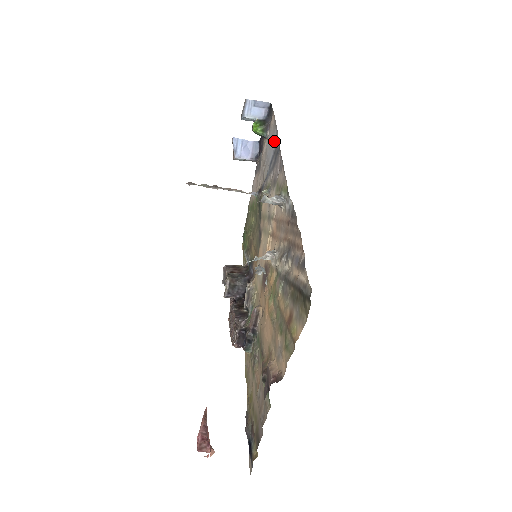
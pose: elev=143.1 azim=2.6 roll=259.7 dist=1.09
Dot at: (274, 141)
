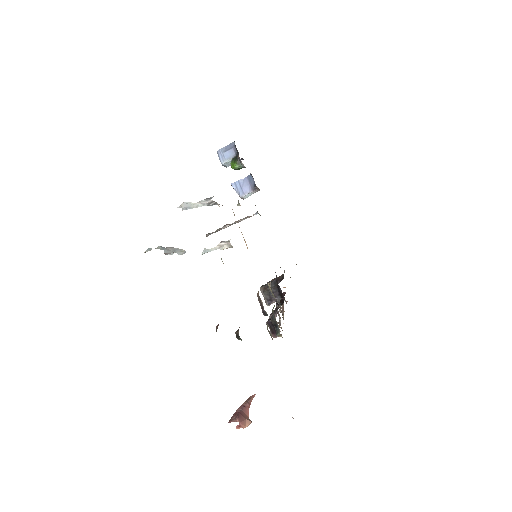
Dot at: occluded
